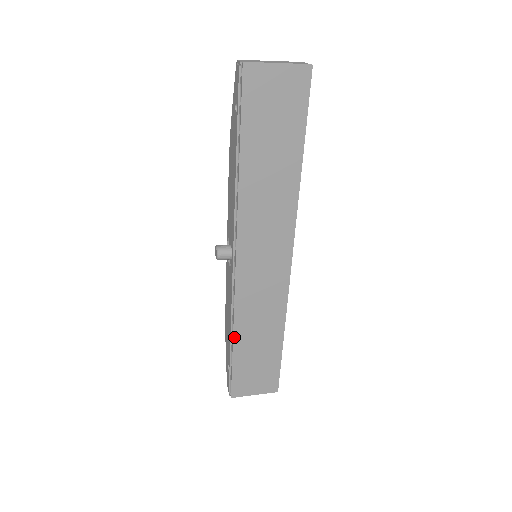
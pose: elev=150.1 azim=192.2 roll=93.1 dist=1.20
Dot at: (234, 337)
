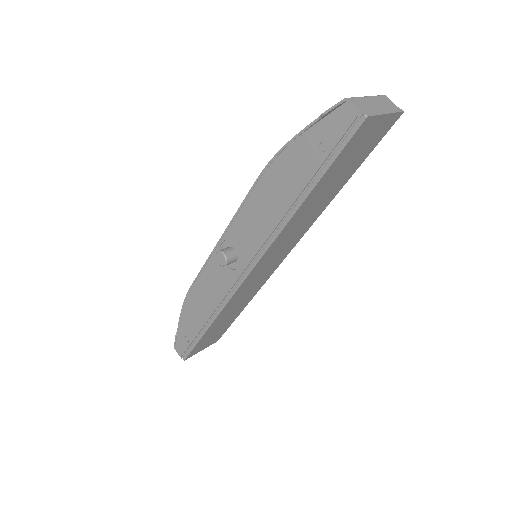
Dot at: (213, 323)
